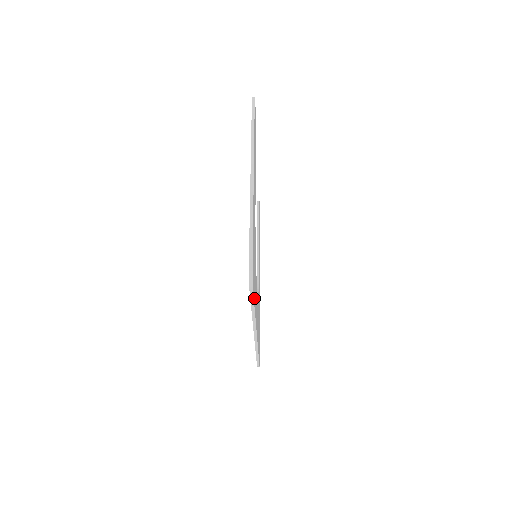
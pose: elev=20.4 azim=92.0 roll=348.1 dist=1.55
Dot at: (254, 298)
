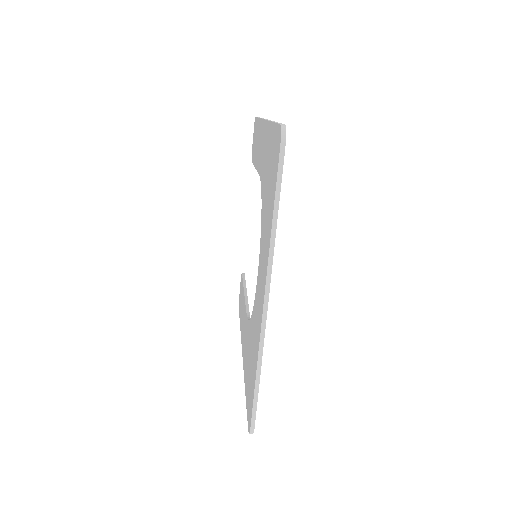
Dot at: occluded
